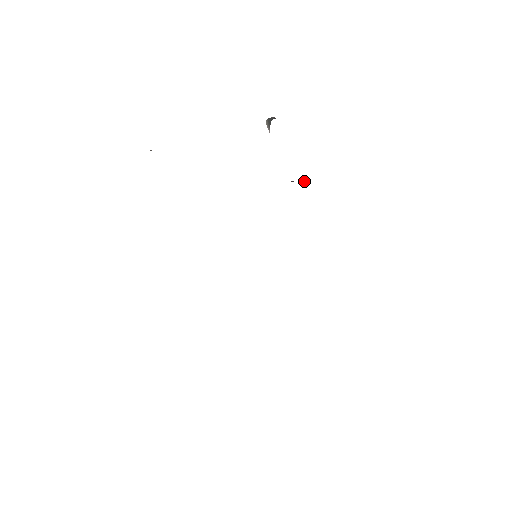
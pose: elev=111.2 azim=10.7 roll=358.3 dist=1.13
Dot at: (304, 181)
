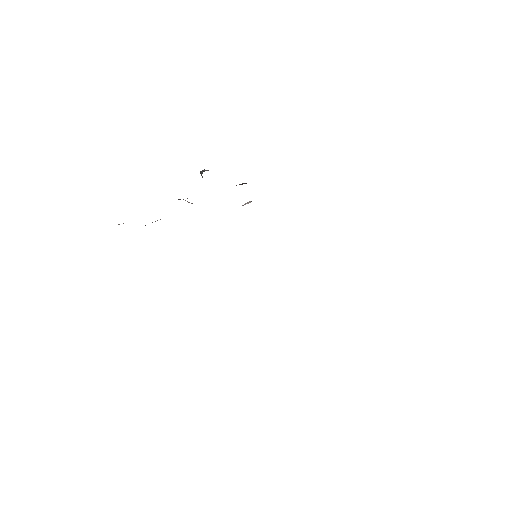
Dot at: occluded
